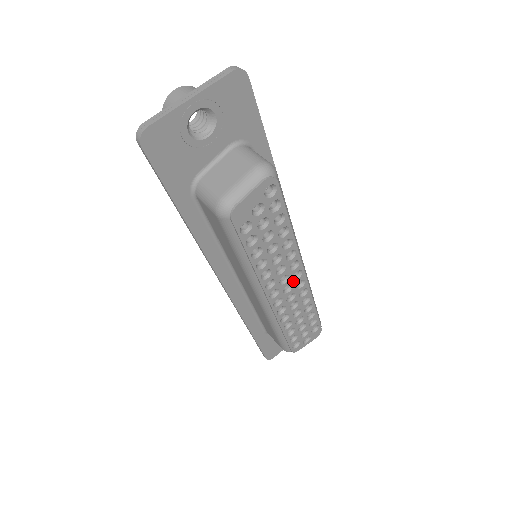
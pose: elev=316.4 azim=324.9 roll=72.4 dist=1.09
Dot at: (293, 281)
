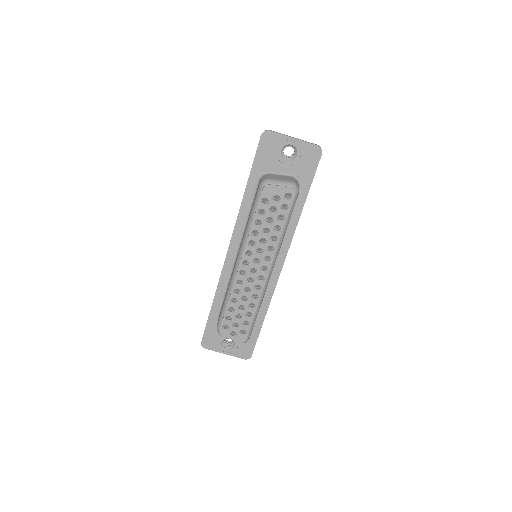
Dot at: (259, 270)
